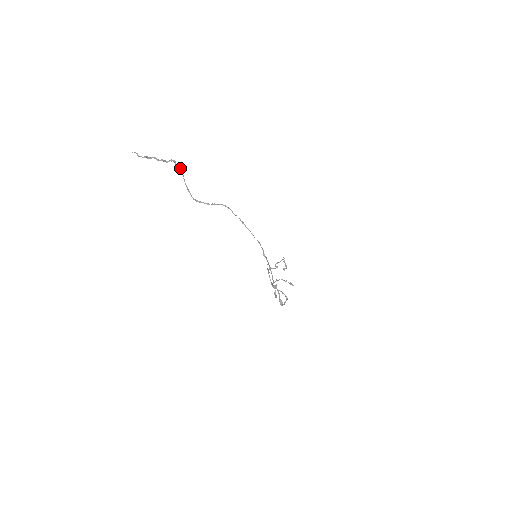
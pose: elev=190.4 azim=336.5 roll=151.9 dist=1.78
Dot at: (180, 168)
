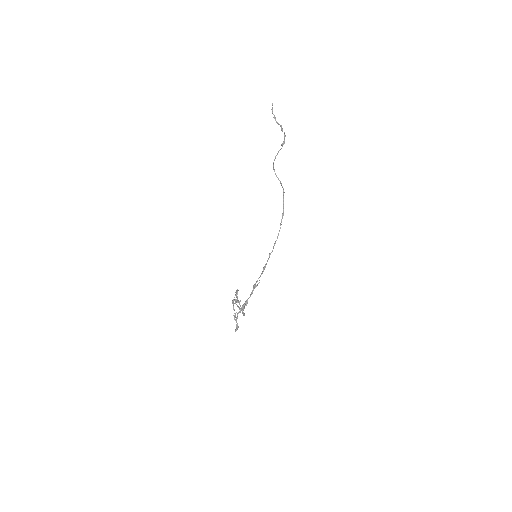
Dot at: occluded
